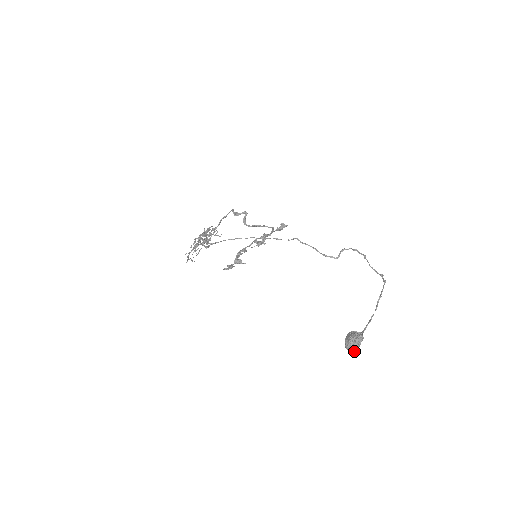
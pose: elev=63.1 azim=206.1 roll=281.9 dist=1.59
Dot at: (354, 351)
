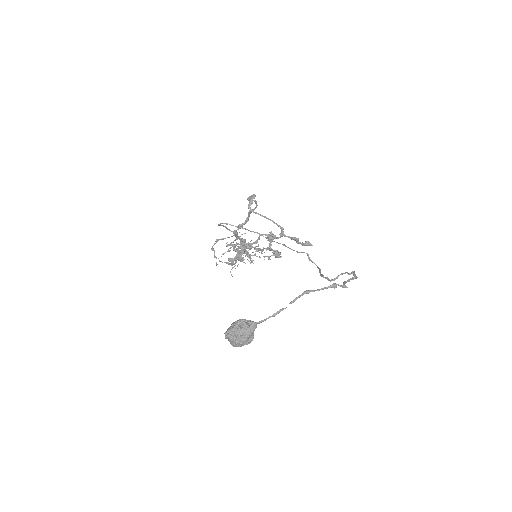
Dot at: (230, 338)
